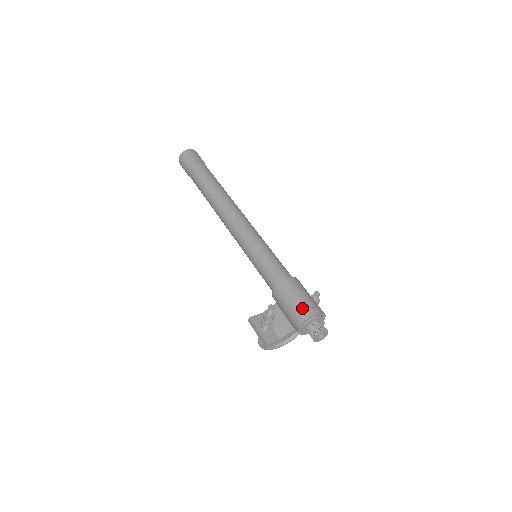
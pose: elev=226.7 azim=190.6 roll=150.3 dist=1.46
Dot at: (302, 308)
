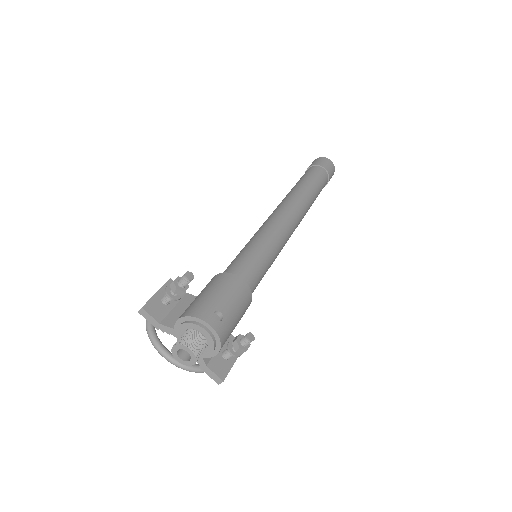
Dot at: (208, 306)
